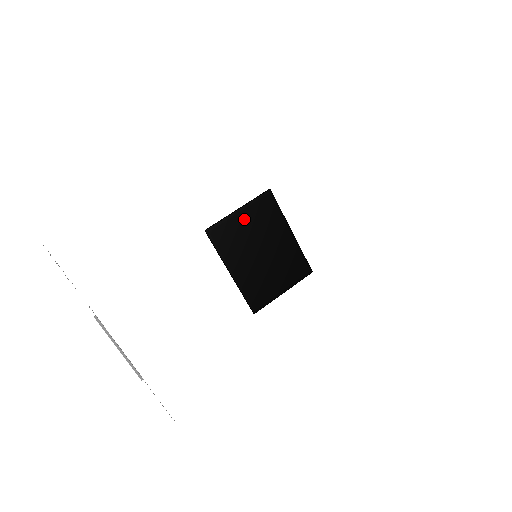
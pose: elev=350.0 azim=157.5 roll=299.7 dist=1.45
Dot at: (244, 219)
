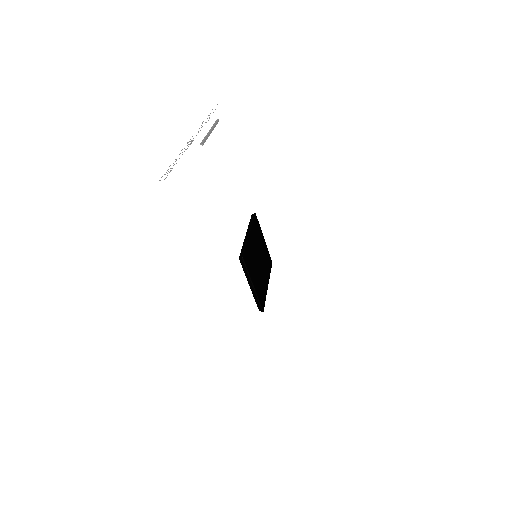
Dot at: (263, 243)
